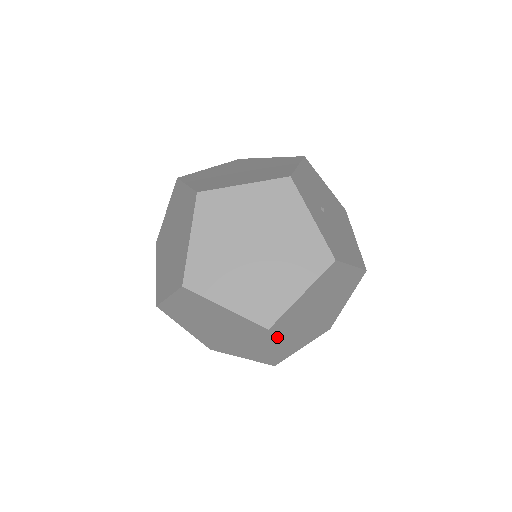
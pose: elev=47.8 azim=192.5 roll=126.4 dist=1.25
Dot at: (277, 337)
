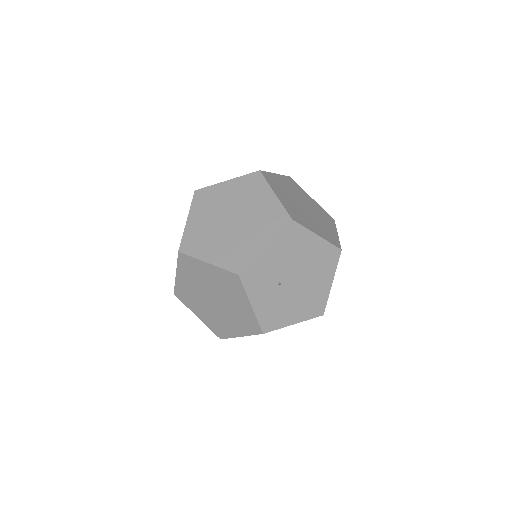
Dot at: occluded
